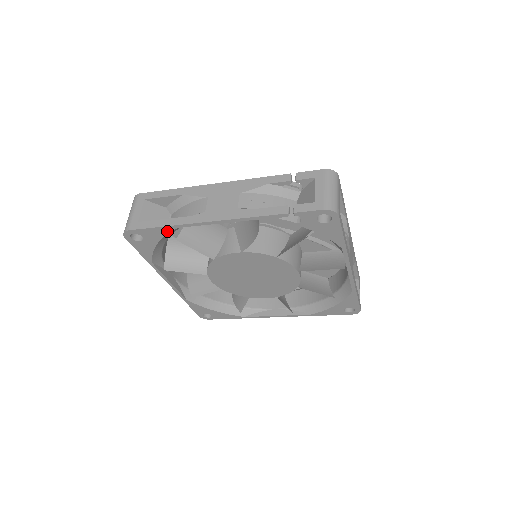
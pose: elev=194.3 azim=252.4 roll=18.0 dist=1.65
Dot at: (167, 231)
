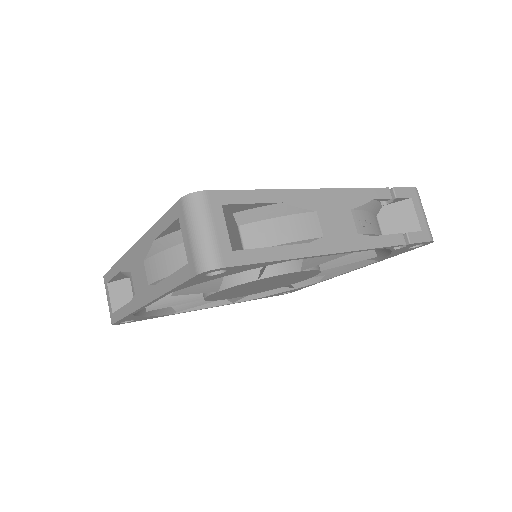
Dot at: (271, 264)
